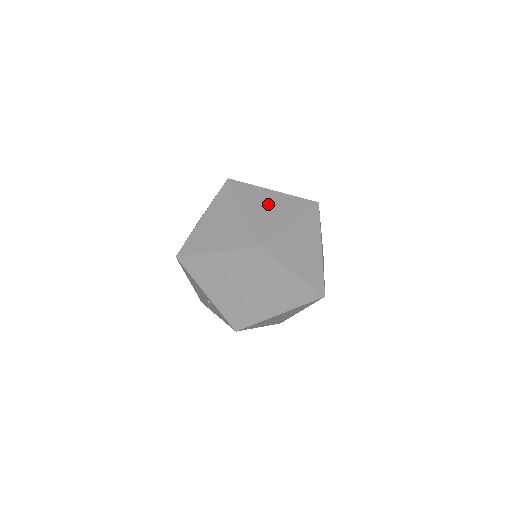
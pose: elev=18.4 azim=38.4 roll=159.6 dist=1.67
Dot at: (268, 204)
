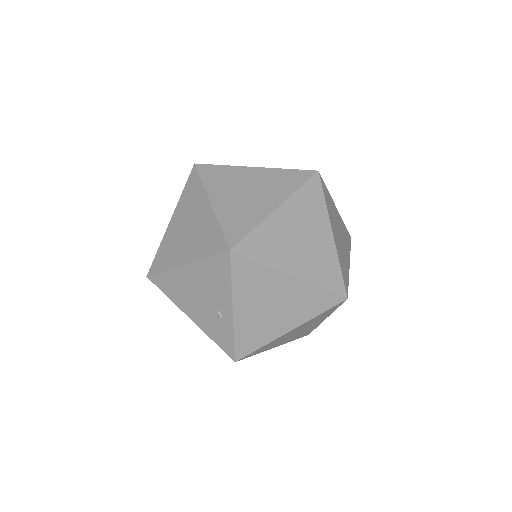
Dot at: (339, 230)
